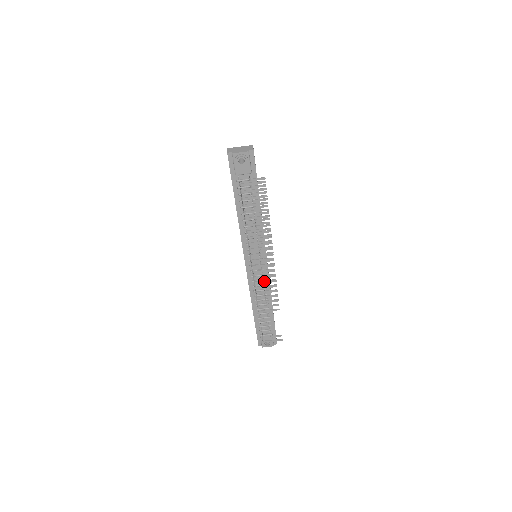
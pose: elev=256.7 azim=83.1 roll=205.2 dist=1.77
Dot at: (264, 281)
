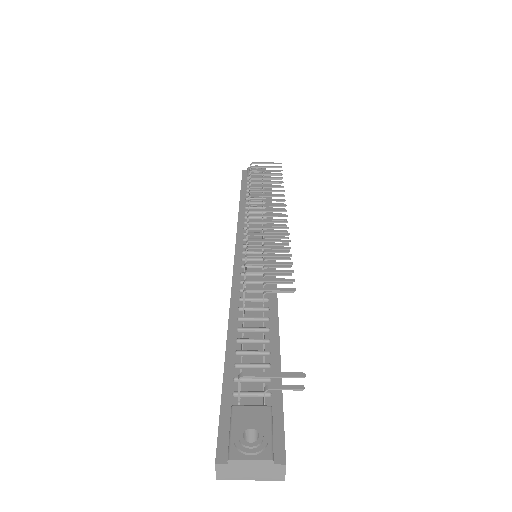
Dot at: (266, 240)
